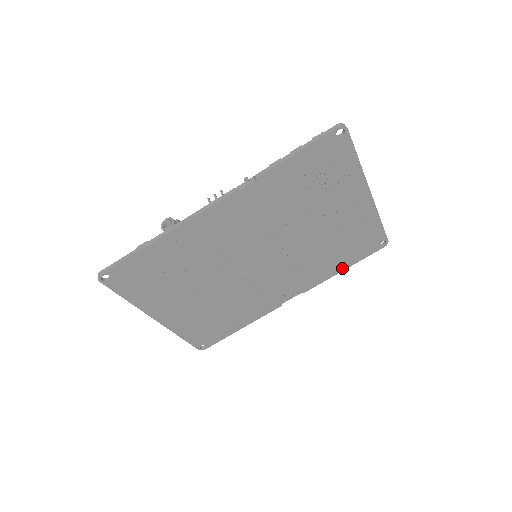
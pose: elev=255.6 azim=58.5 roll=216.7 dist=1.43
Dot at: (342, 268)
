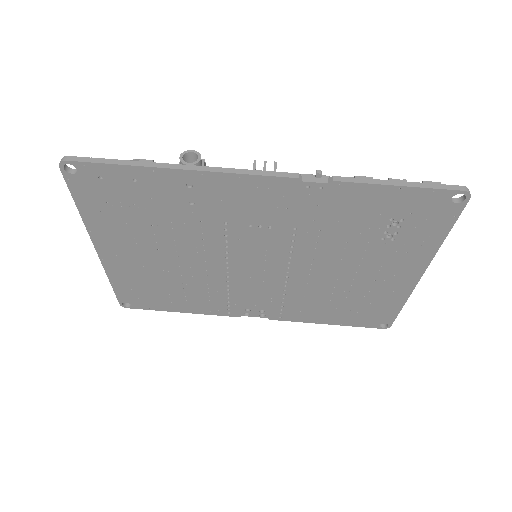
Dot at: (327, 321)
